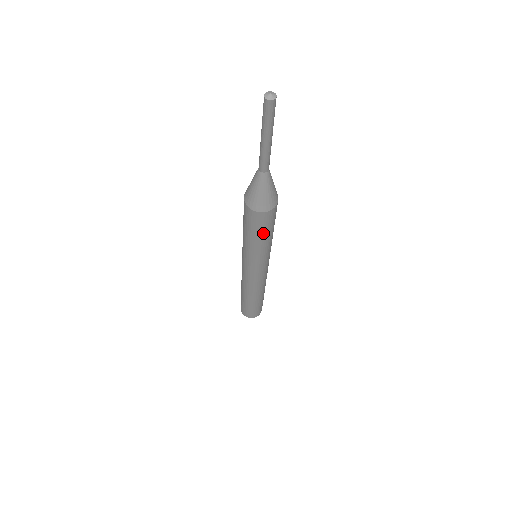
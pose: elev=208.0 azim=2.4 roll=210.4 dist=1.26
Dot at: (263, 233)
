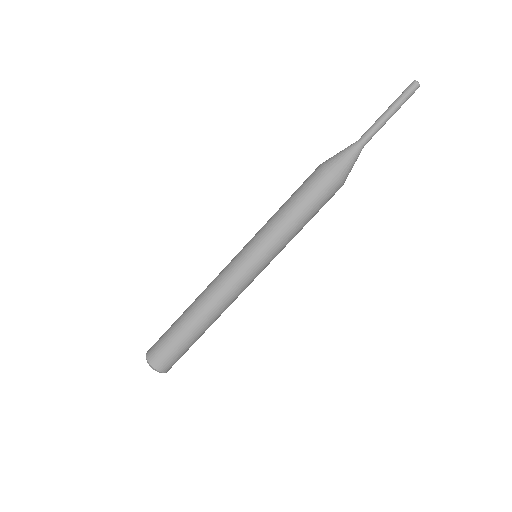
Dot at: (305, 202)
